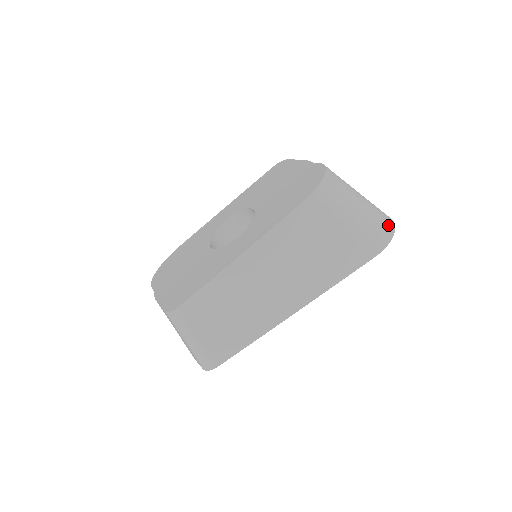
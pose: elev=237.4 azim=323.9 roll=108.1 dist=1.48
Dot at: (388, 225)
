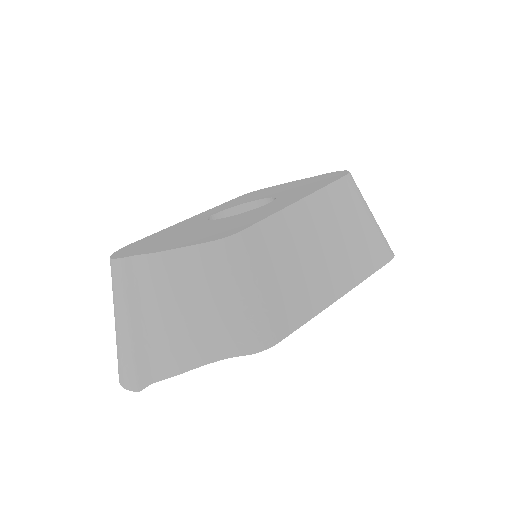
Dot at: occluded
